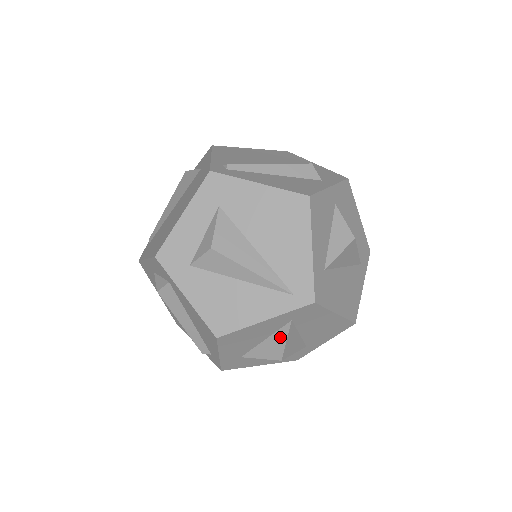
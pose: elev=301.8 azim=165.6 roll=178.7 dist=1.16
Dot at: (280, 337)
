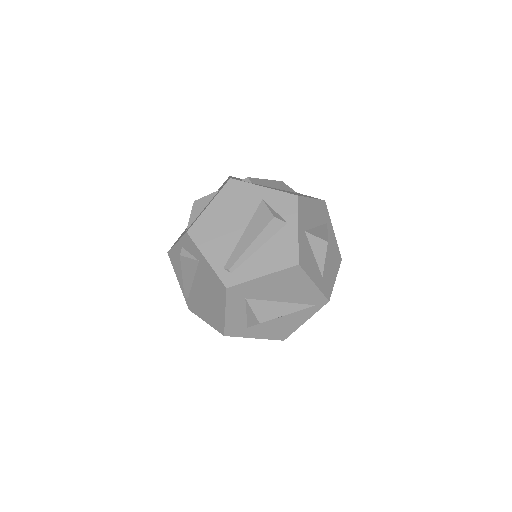
Dot at: occluded
